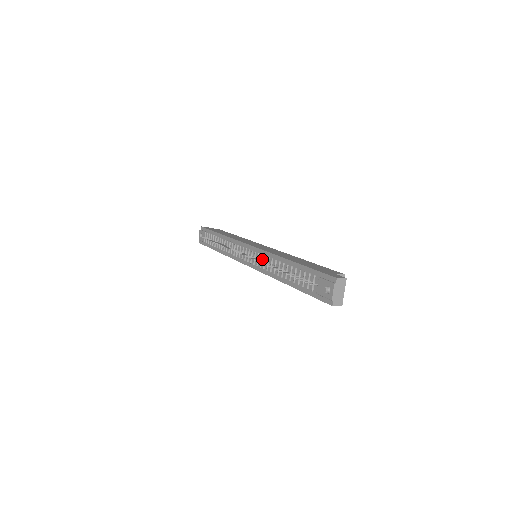
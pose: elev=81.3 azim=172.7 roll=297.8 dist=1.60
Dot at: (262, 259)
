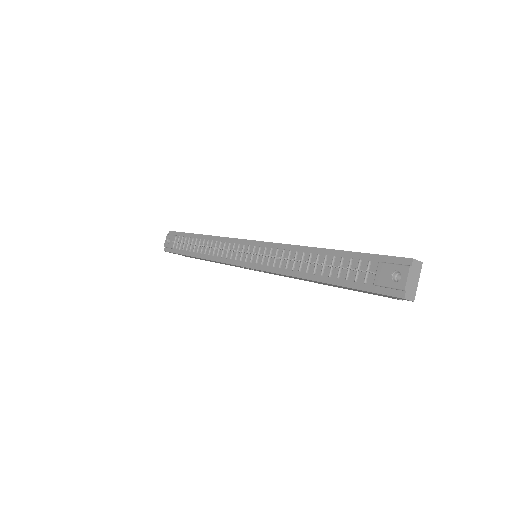
Dot at: (271, 254)
